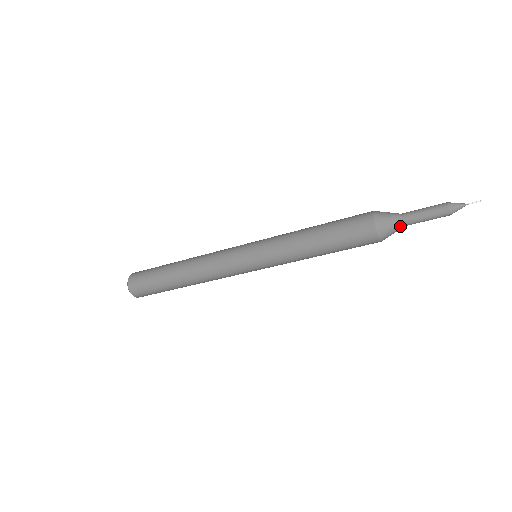
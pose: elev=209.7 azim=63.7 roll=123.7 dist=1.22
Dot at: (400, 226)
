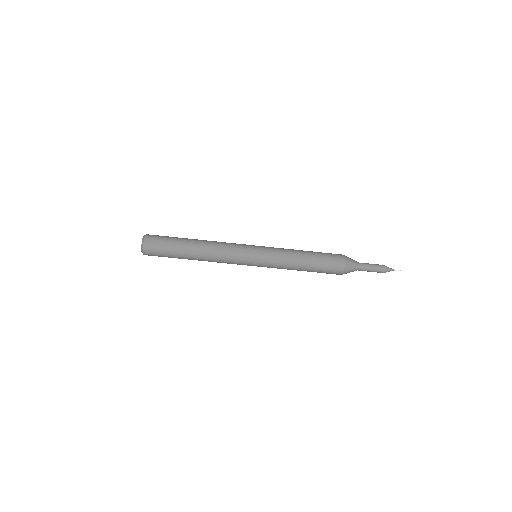
Dot at: (357, 268)
